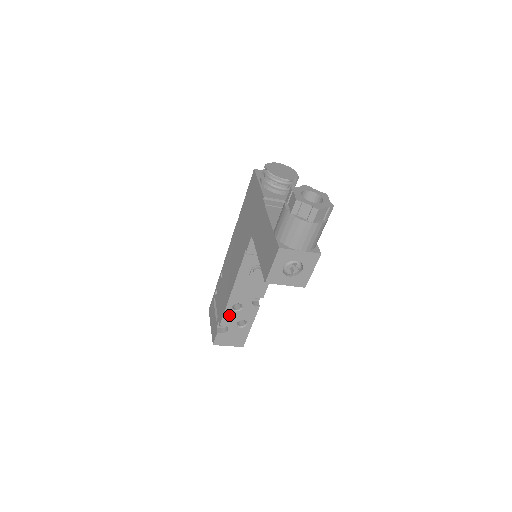
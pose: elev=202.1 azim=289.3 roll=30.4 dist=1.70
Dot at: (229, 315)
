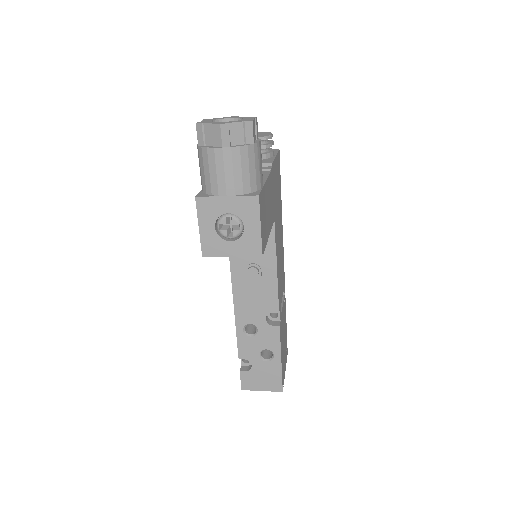
Dot at: (245, 343)
